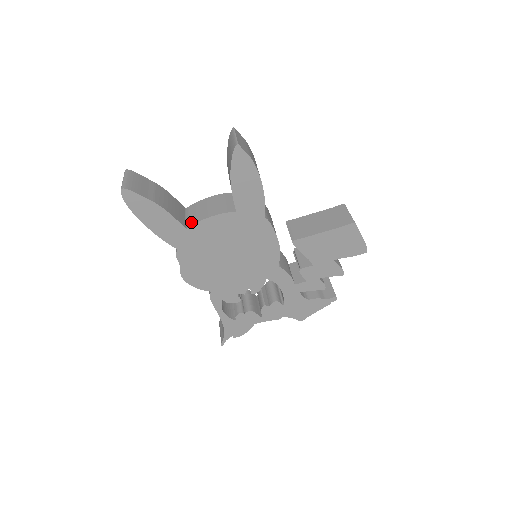
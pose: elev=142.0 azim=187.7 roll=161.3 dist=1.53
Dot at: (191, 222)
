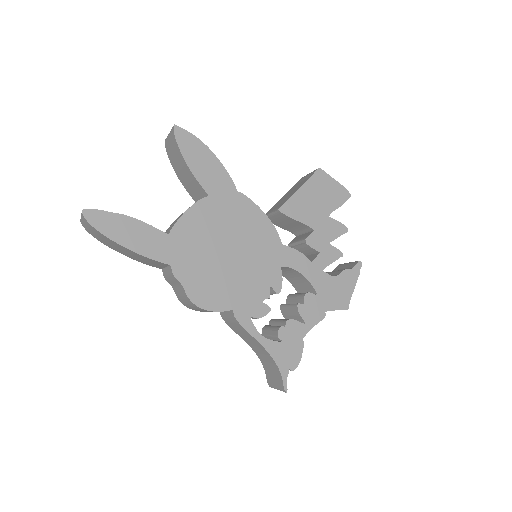
Dot at: (170, 229)
